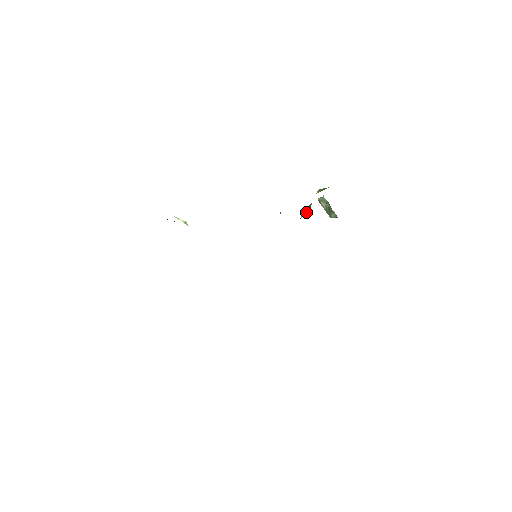
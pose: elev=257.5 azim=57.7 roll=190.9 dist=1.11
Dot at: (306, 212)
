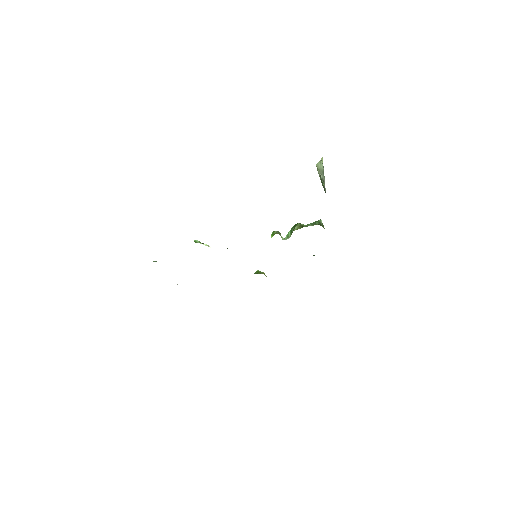
Dot at: (289, 236)
